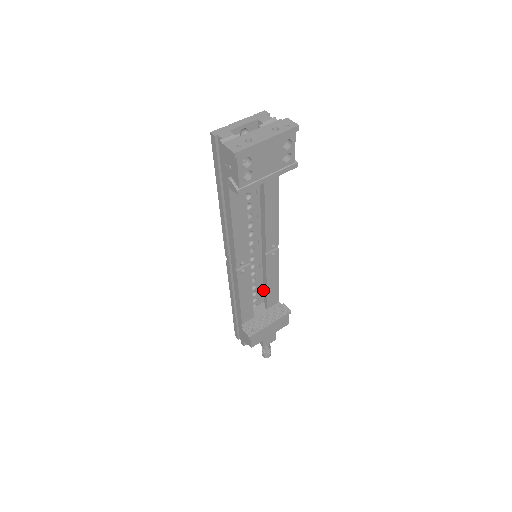
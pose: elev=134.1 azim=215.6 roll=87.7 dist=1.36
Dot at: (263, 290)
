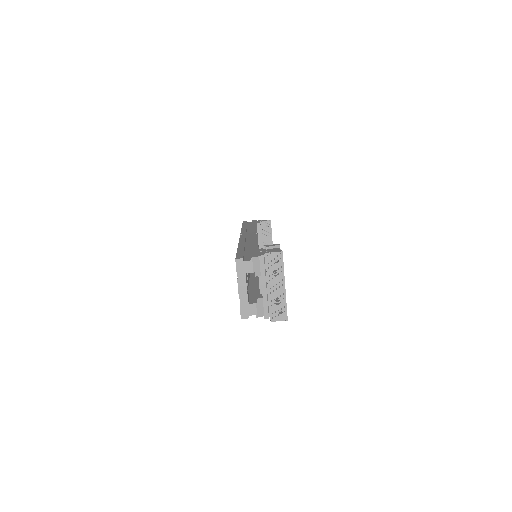
Dot at: occluded
